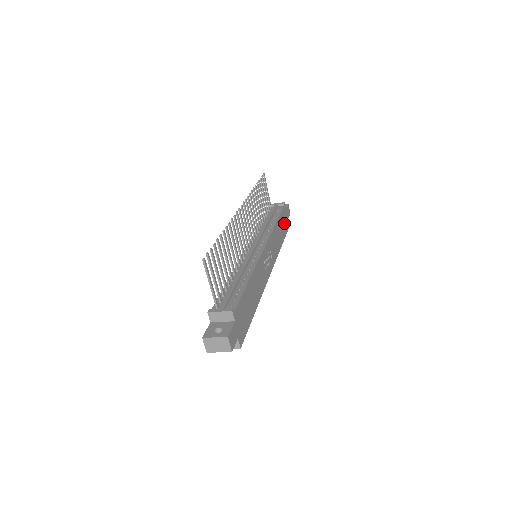
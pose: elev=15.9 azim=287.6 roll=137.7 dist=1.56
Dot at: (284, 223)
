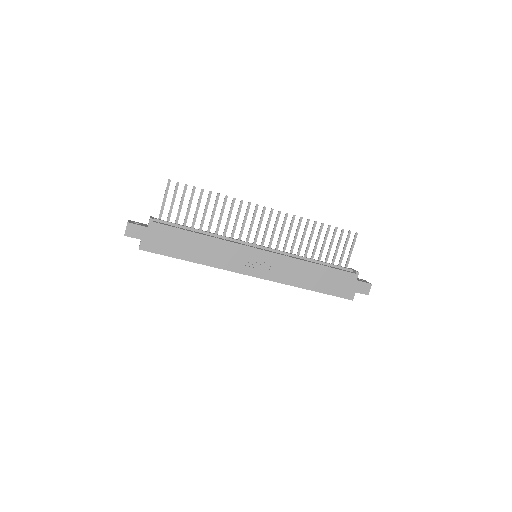
Dot at: (338, 284)
